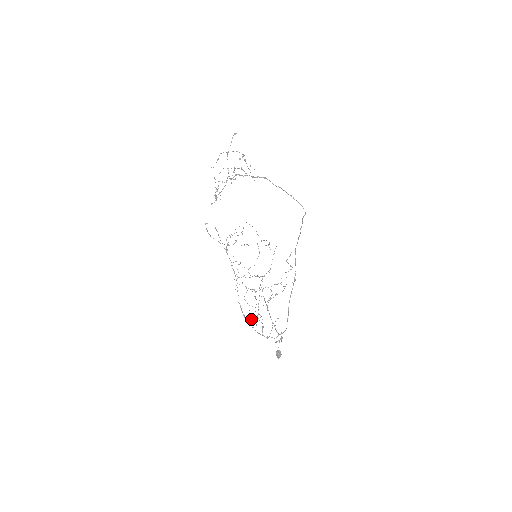
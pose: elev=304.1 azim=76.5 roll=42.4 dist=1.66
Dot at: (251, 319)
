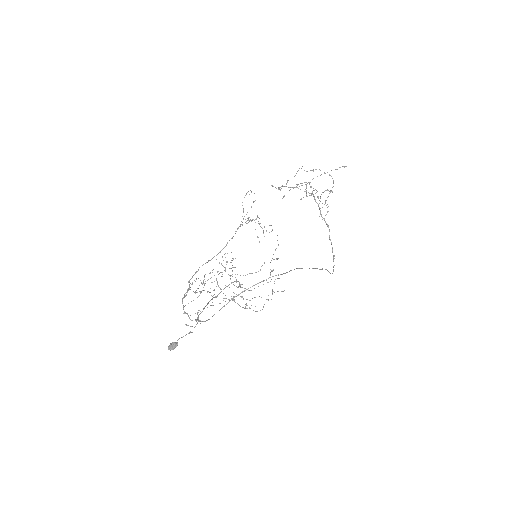
Dot at: occluded
